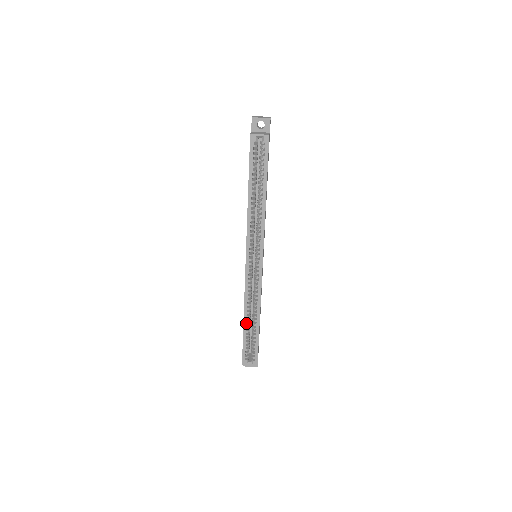
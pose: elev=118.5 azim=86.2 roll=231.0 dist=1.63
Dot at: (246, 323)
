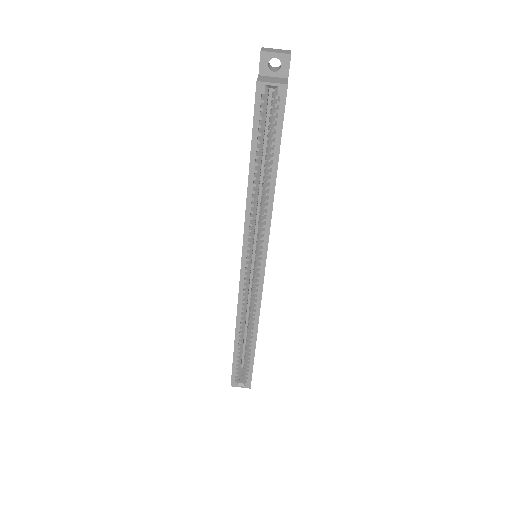
Dot at: (238, 341)
